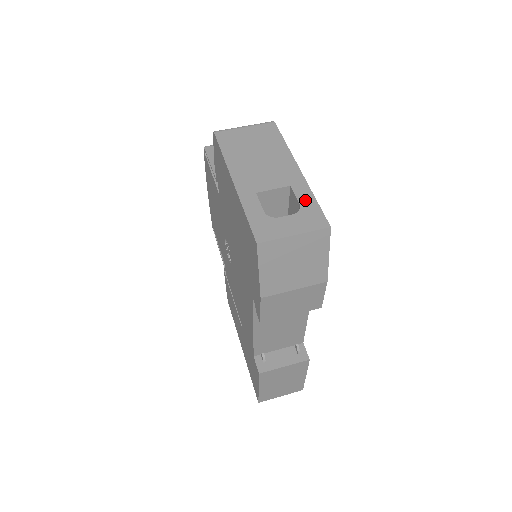
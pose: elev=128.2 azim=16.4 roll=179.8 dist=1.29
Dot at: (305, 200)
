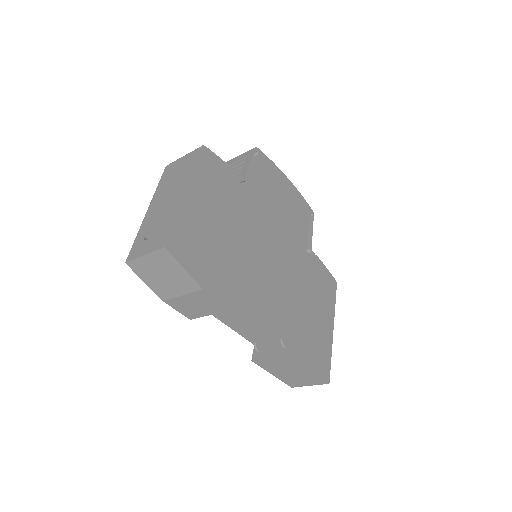
Dot at: (168, 223)
